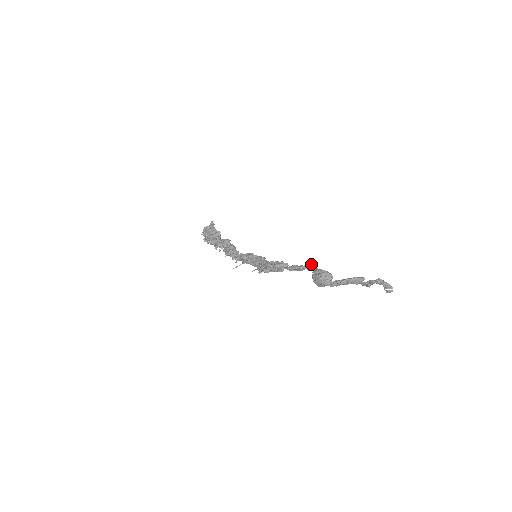
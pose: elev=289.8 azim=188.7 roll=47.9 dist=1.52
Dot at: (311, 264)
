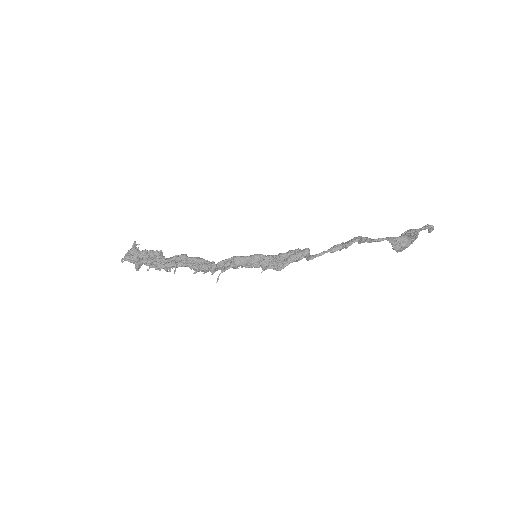
Dot at: (358, 237)
